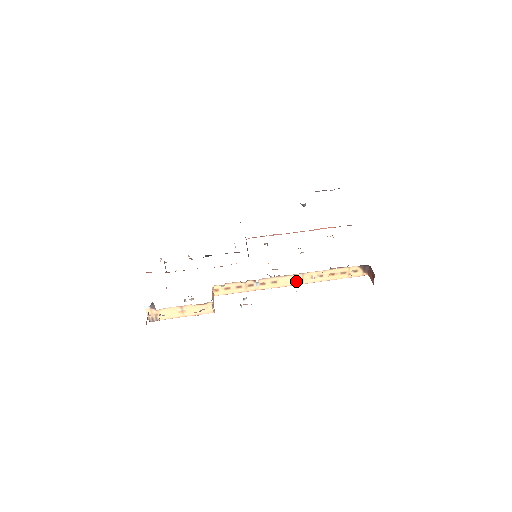
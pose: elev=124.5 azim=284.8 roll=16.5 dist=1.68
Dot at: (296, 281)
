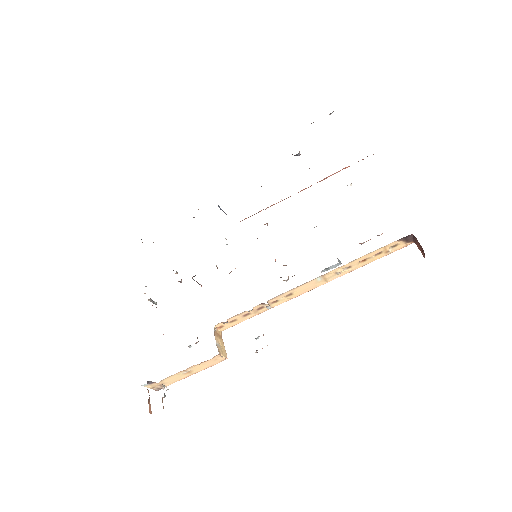
Dot at: (317, 283)
